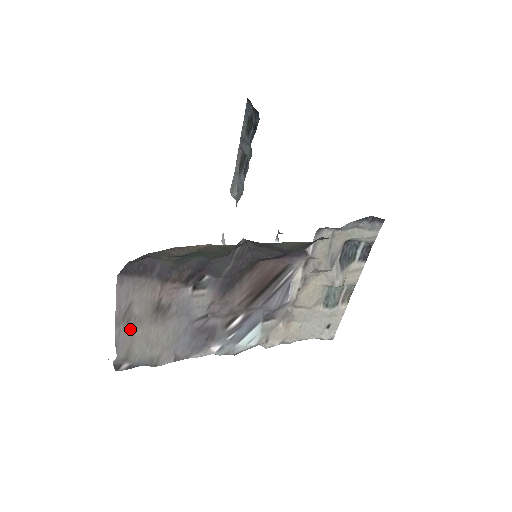
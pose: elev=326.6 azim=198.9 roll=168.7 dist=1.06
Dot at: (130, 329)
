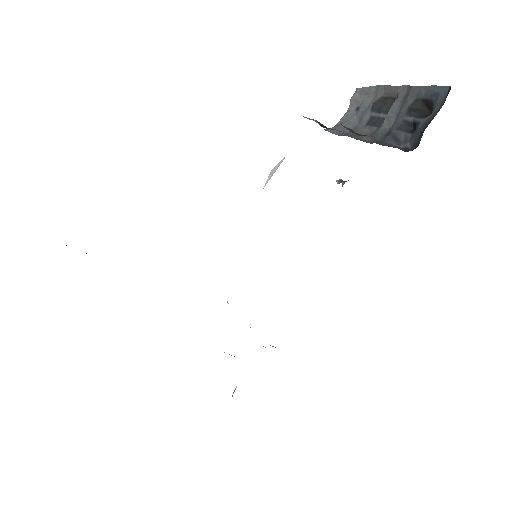
Dot at: occluded
